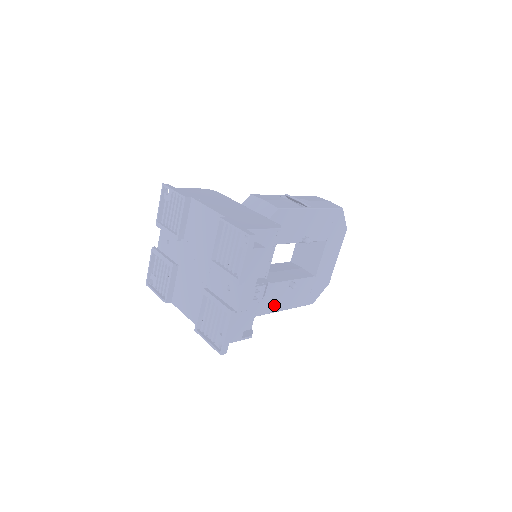
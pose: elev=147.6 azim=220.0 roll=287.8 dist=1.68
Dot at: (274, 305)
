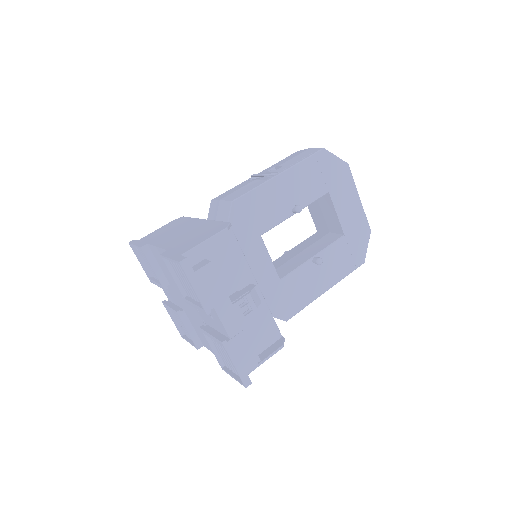
Dot at: (310, 292)
